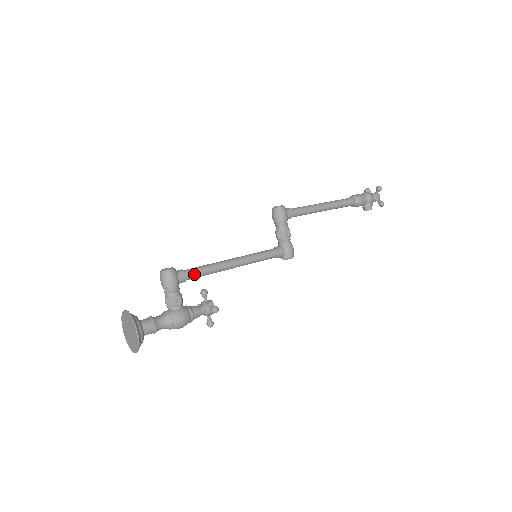
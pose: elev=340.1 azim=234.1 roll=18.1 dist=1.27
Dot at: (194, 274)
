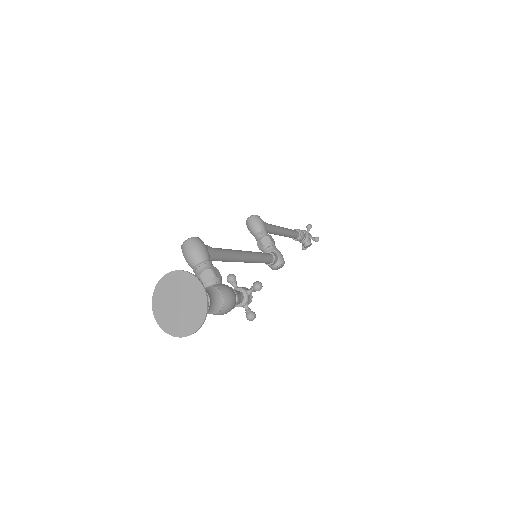
Dot at: (218, 251)
